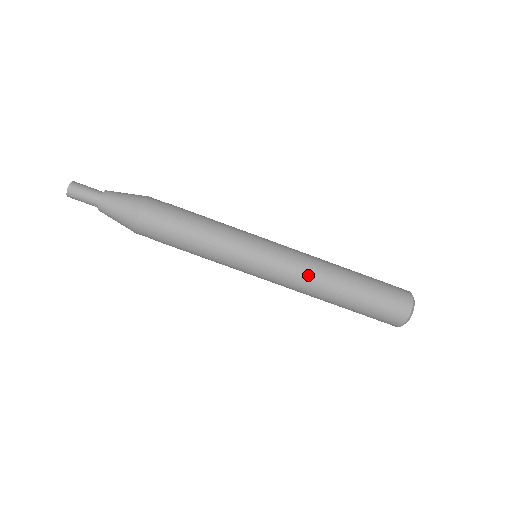
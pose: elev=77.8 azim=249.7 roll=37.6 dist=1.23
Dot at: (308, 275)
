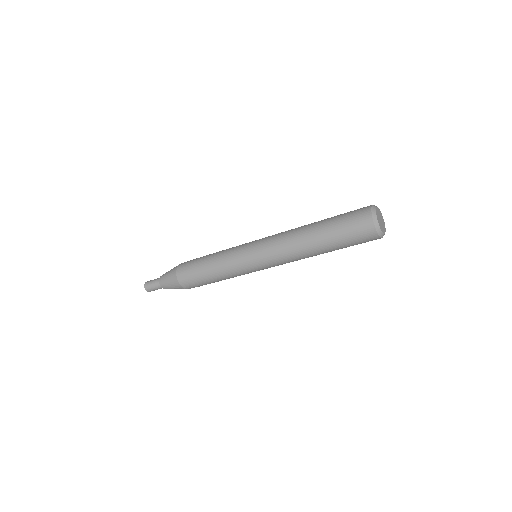
Dot at: (287, 251)
